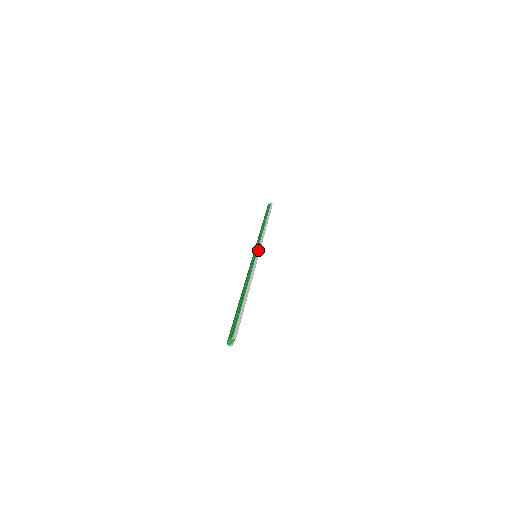
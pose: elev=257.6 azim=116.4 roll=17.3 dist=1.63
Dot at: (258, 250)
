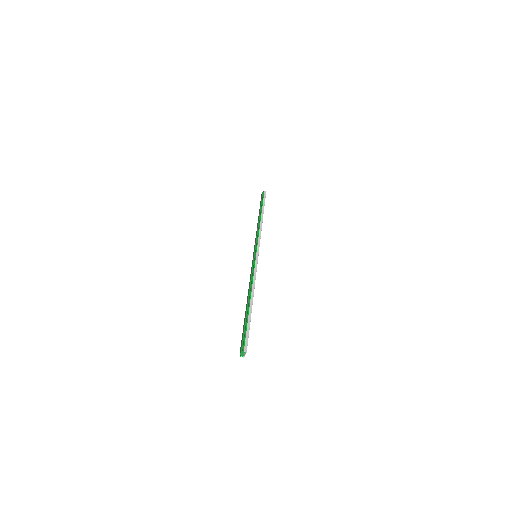
Dot at: (257, 250)
